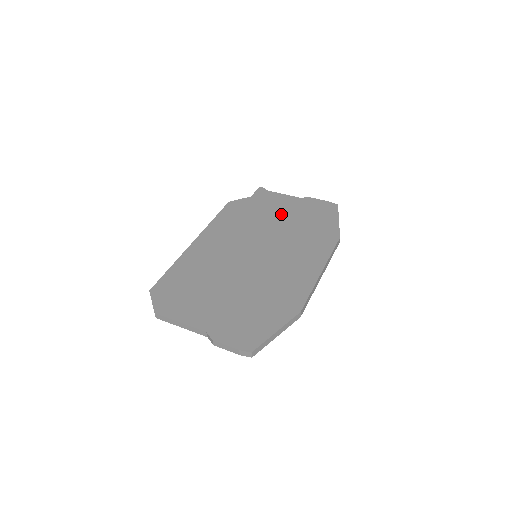
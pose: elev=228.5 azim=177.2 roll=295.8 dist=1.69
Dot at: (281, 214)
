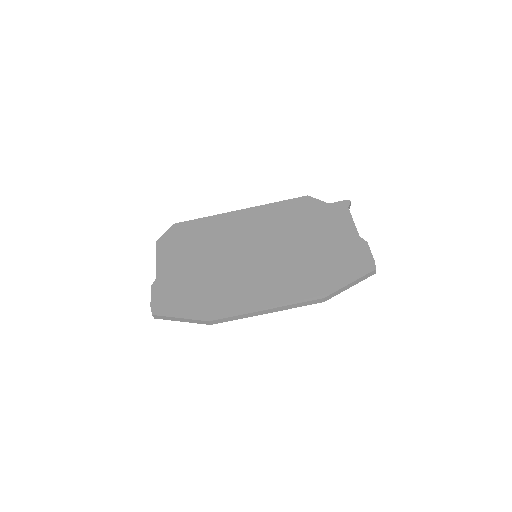
Dot at: (321, 238)
